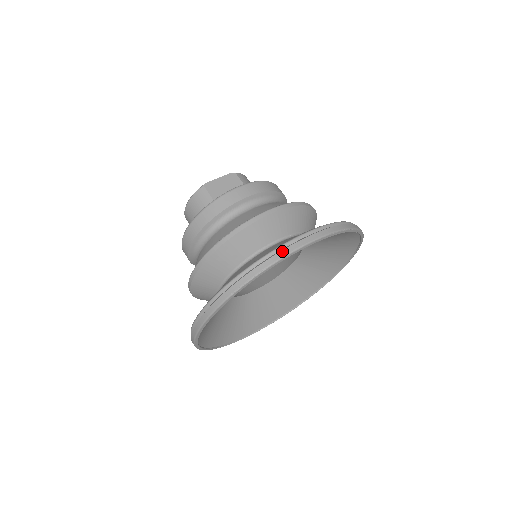
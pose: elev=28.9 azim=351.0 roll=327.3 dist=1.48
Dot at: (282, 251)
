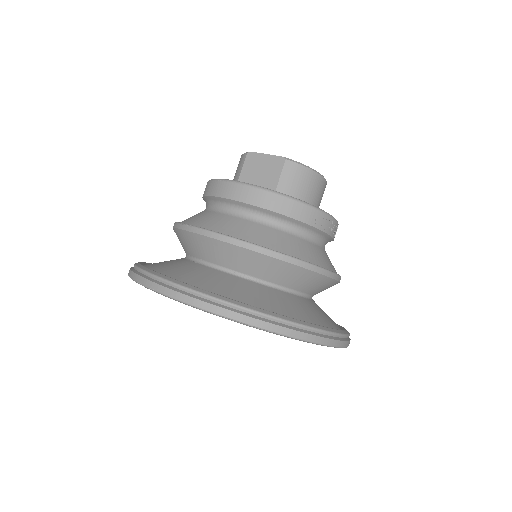
Dot at: (150, 281)
